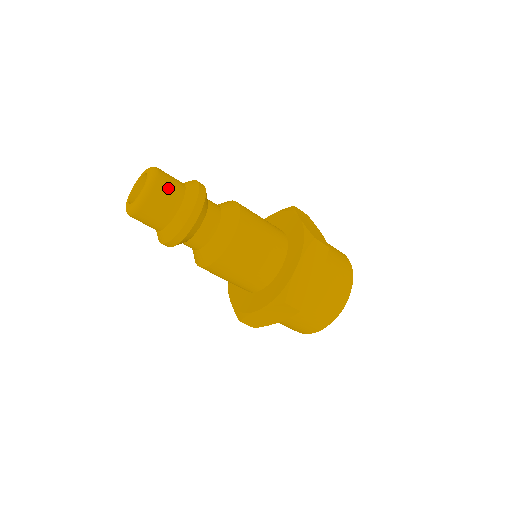
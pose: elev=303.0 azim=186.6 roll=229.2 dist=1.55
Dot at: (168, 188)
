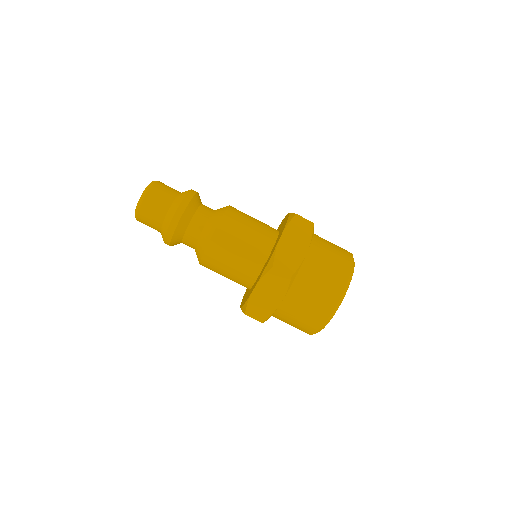
Dot at: (164, 189)
